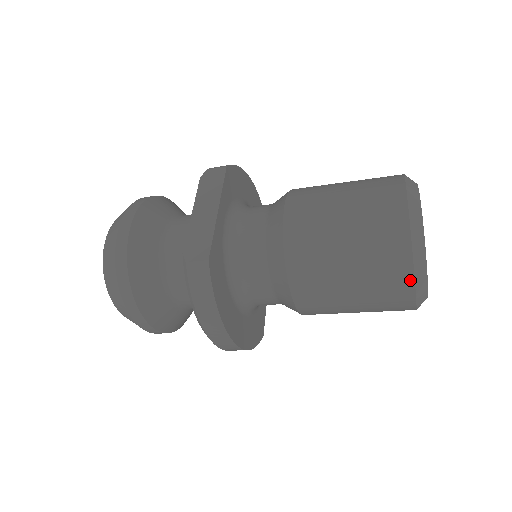
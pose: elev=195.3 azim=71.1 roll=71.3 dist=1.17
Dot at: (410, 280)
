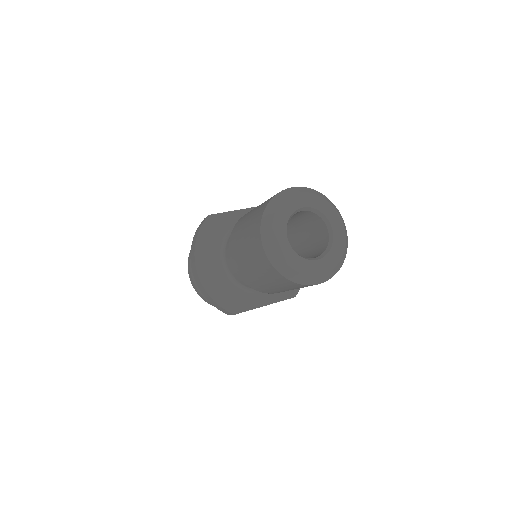
Dot at: (260, 223)
